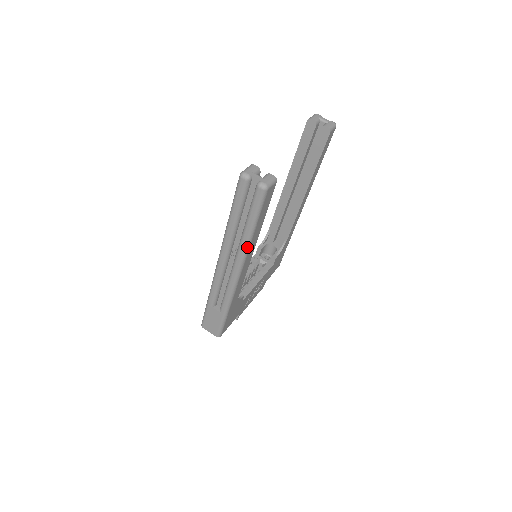
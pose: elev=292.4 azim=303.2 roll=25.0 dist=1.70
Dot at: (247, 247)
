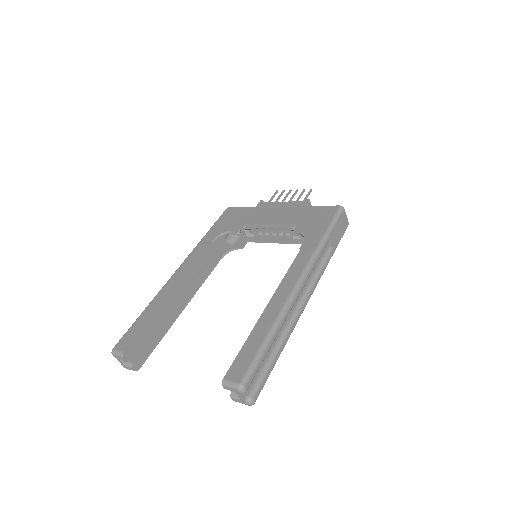
Dot at: occluded
